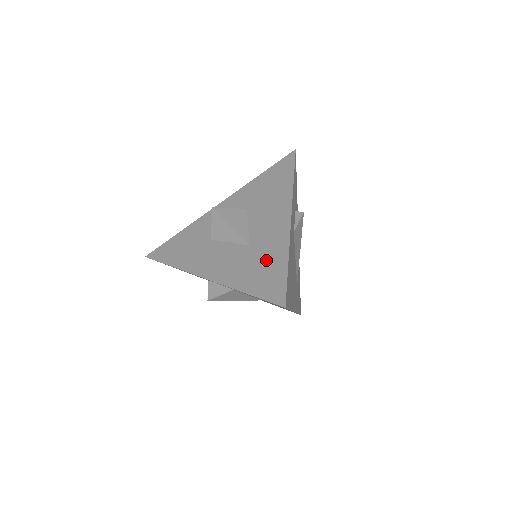
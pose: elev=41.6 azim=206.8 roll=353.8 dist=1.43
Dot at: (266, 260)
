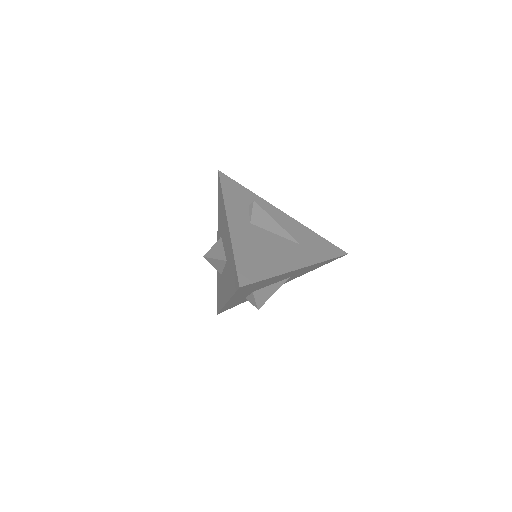
Dot at: (230, 263)
